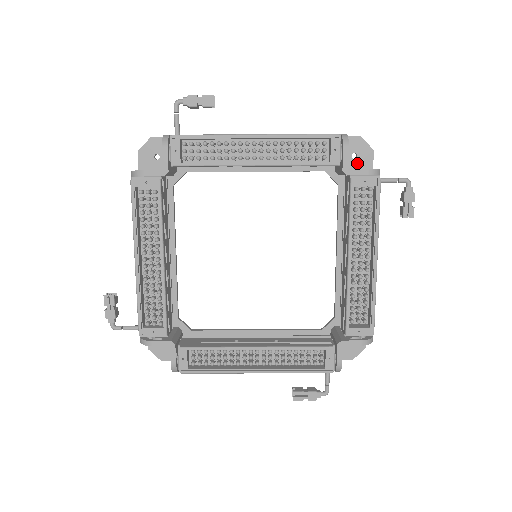
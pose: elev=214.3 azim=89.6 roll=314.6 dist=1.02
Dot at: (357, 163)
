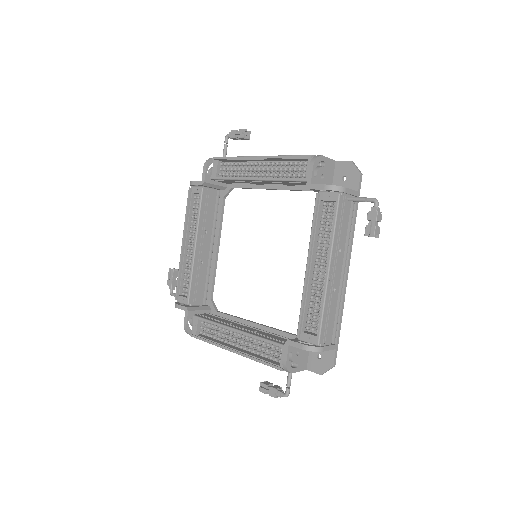
Dot at: (346, 185)
